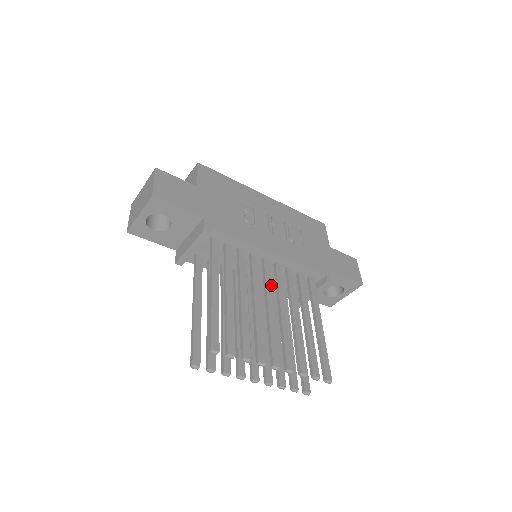
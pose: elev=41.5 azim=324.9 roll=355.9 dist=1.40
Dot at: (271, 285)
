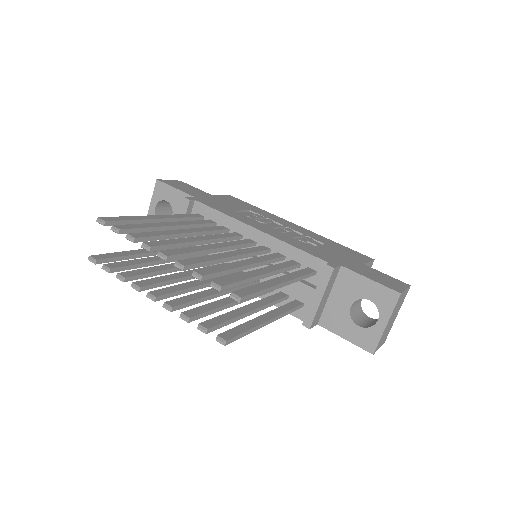
Dot at: (236, 244)
